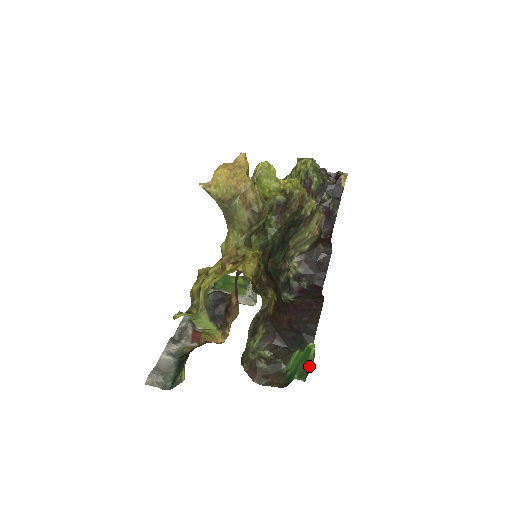
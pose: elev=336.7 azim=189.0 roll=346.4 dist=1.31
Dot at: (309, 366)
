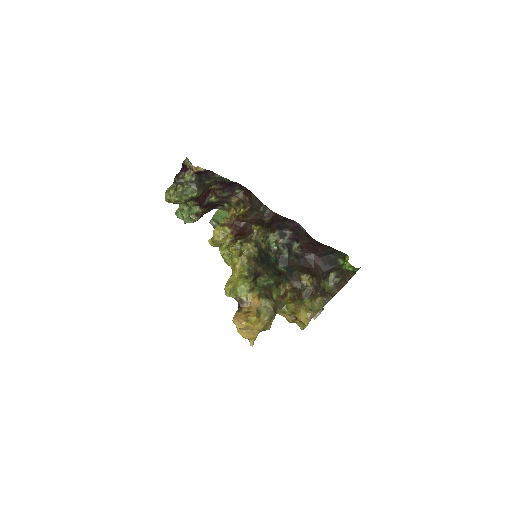
Dot at: occluded
